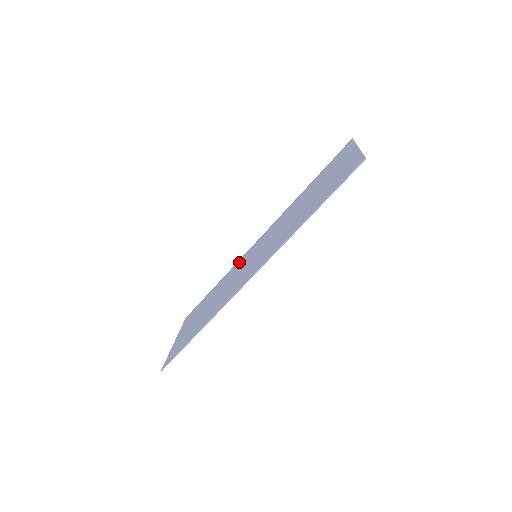
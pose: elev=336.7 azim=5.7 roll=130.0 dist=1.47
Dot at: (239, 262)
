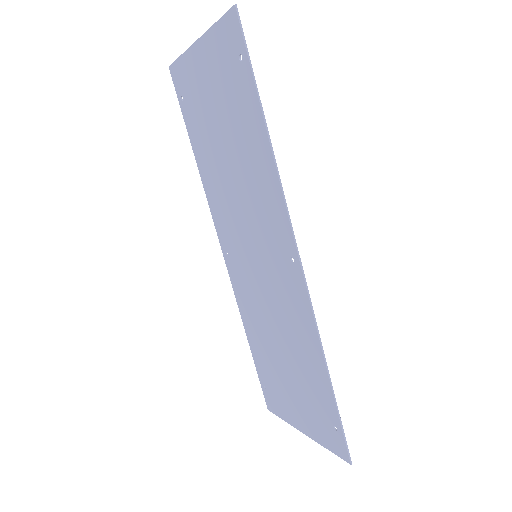
Dot at: (240, 295)
